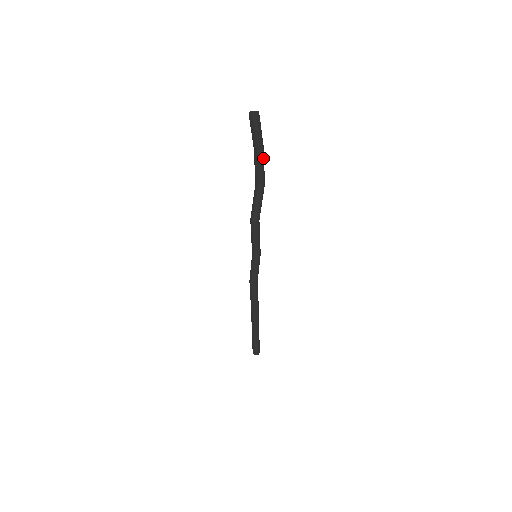
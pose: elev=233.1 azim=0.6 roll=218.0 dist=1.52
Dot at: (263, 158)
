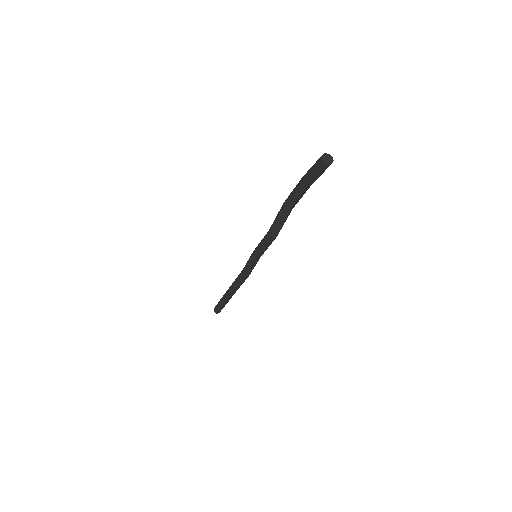
Dot at: occluded
